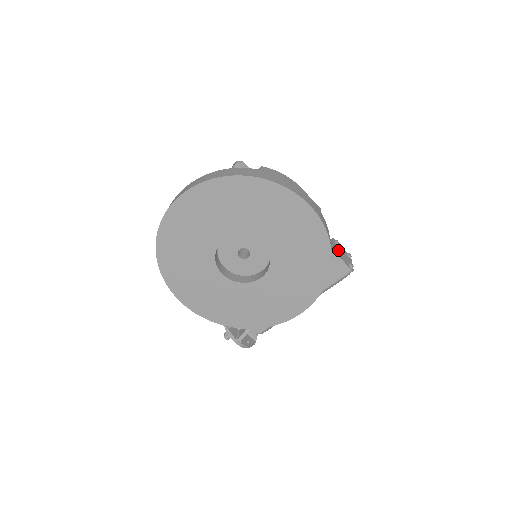
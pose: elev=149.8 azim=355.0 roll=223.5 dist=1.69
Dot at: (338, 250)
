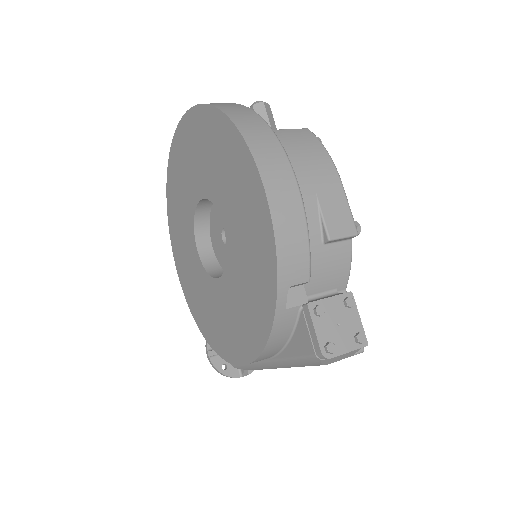
Dot at: (320, 306)
